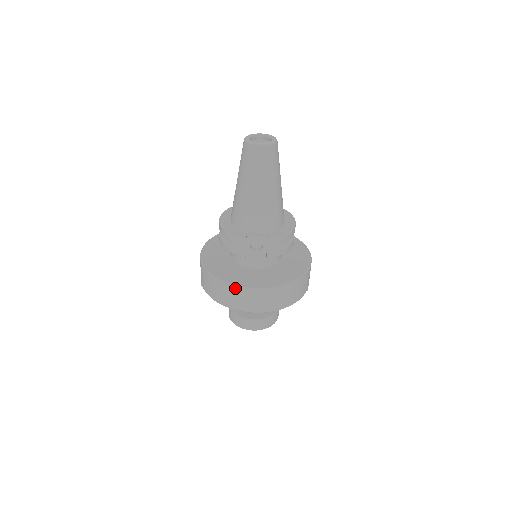
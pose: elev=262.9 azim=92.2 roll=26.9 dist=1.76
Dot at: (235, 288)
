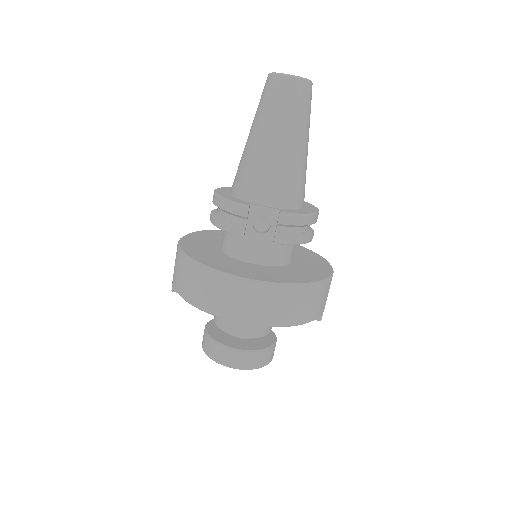
Dot at: (220, 276)
